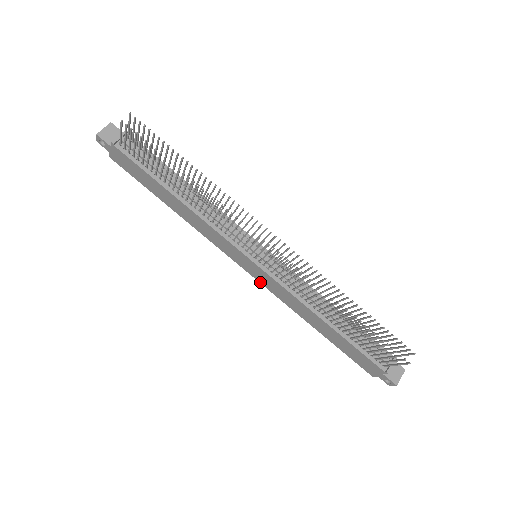
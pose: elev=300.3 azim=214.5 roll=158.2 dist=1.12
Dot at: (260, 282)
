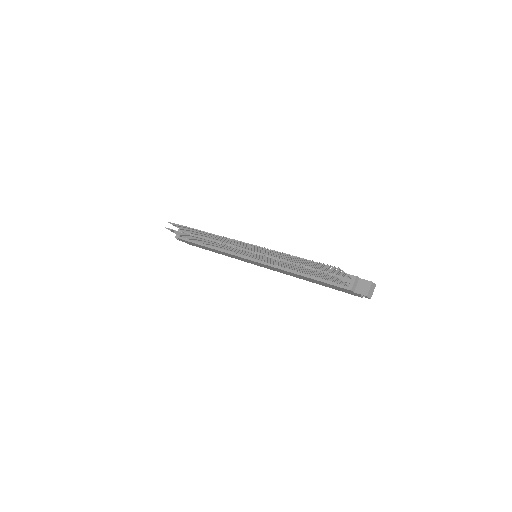
Dot at: occluded
